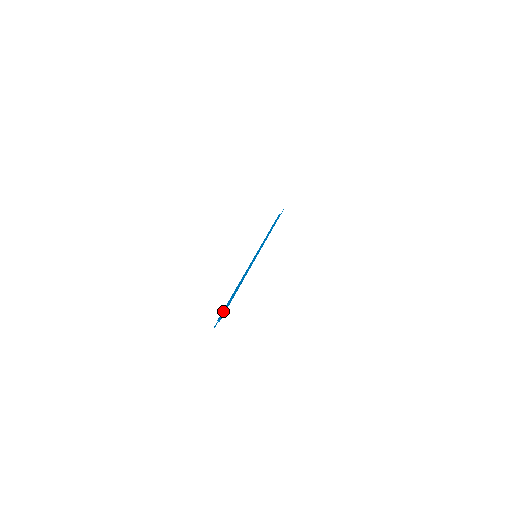
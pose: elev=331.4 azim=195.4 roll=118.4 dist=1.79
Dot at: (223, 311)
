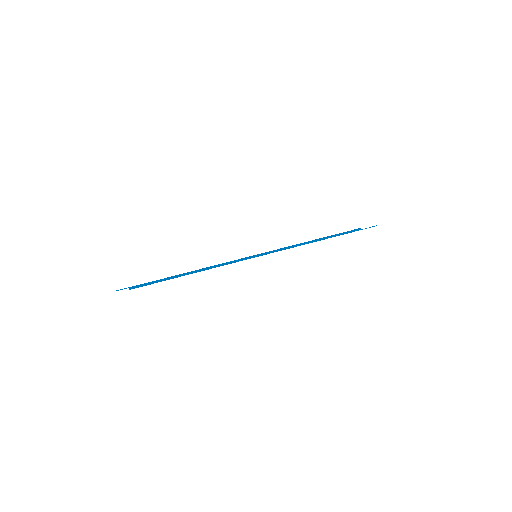
Dot at: occluded
